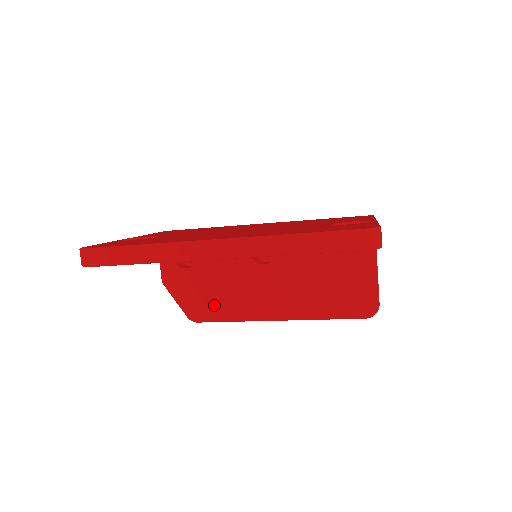
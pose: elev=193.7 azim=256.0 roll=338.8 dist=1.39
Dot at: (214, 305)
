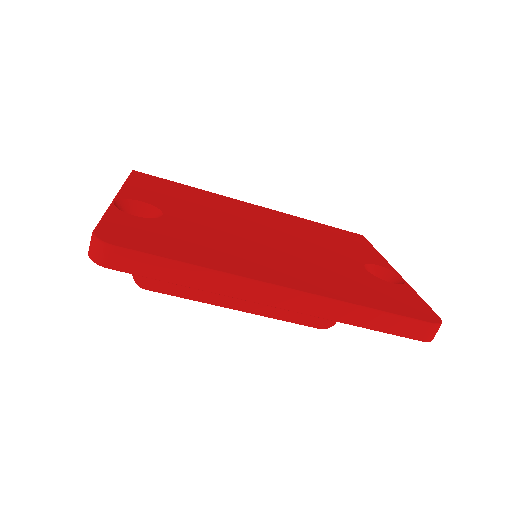
Dot at: occluded
